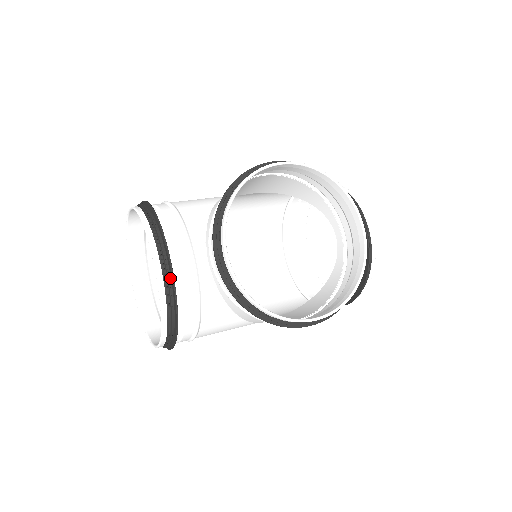
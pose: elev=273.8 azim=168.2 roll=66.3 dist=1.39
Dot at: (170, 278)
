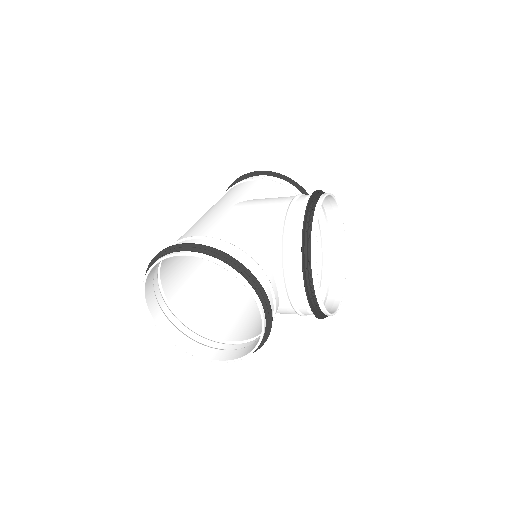
Dot at: (267, 315)
